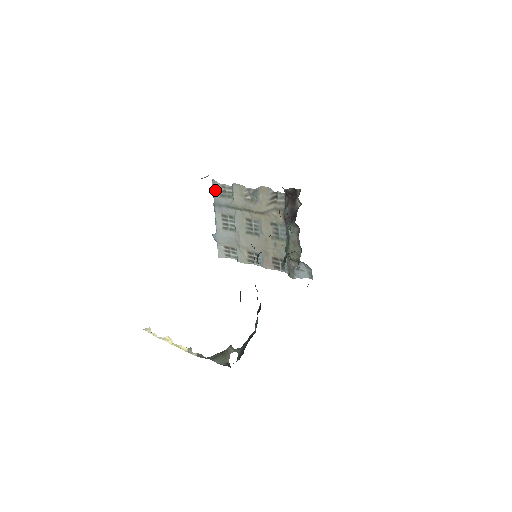
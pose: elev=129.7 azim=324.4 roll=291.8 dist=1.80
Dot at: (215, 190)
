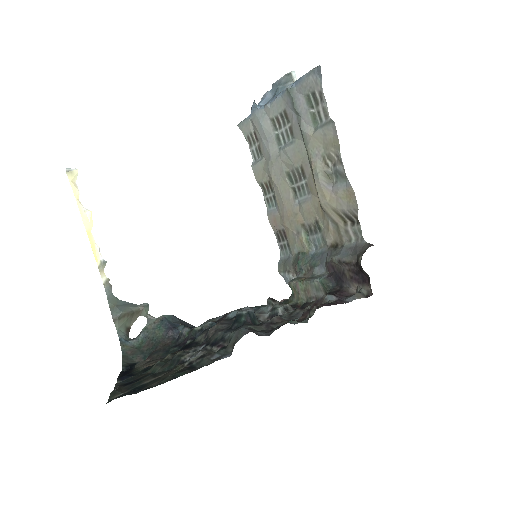
Dot at: (308, 81)
